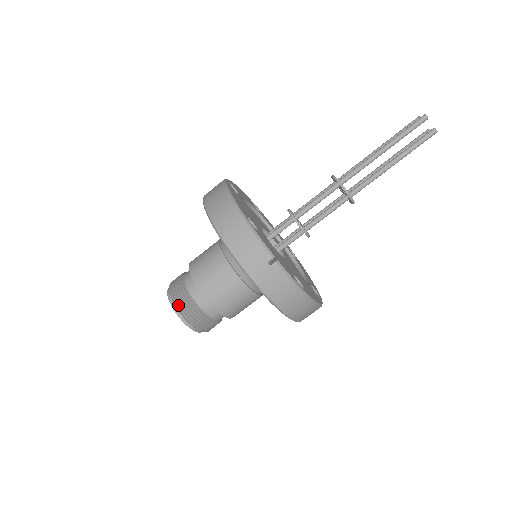
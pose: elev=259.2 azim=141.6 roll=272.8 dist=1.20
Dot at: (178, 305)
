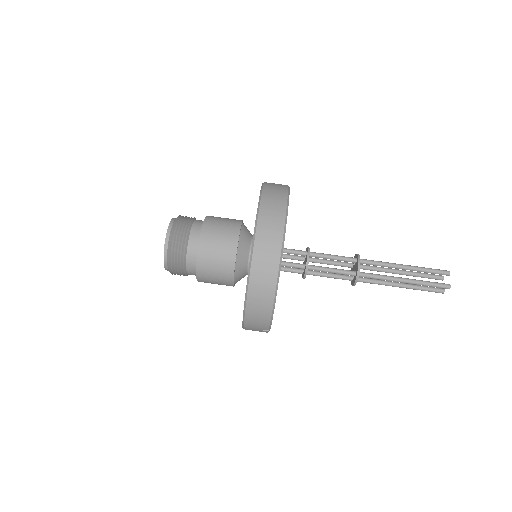
Dot at: (170, 265)
